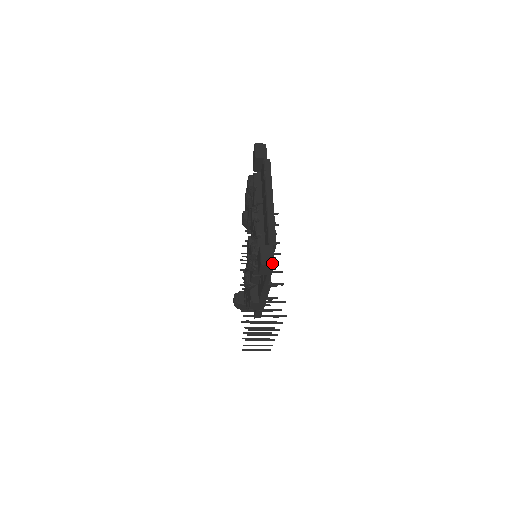
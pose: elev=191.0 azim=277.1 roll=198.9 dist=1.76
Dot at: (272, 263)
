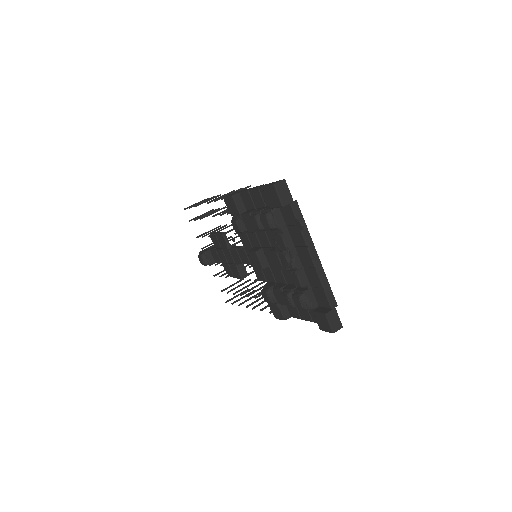
Dot at: (341, 327)
